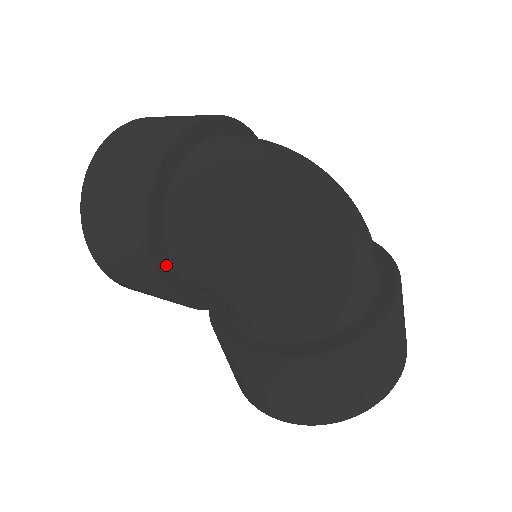
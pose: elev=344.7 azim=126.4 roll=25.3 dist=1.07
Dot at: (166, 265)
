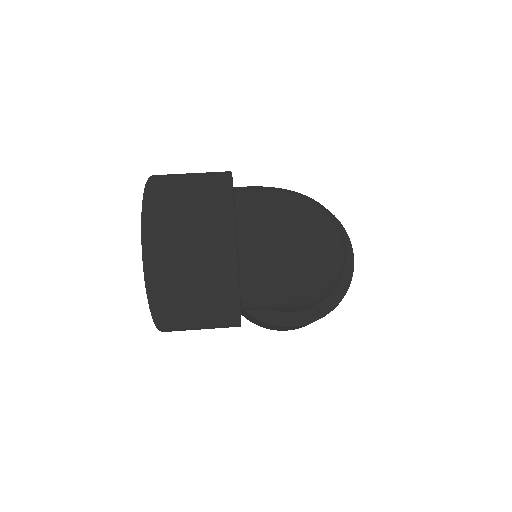
Dot at: occluded
